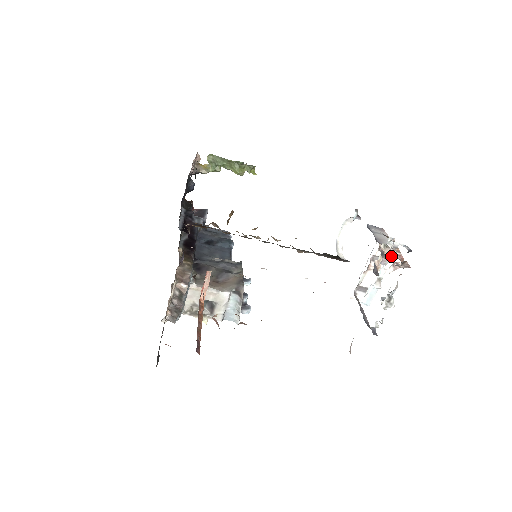
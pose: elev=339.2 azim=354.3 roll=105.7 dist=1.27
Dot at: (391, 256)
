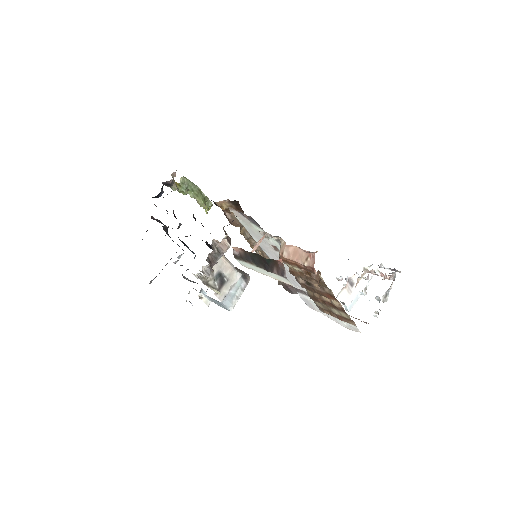
Dot at: (376, 273)
